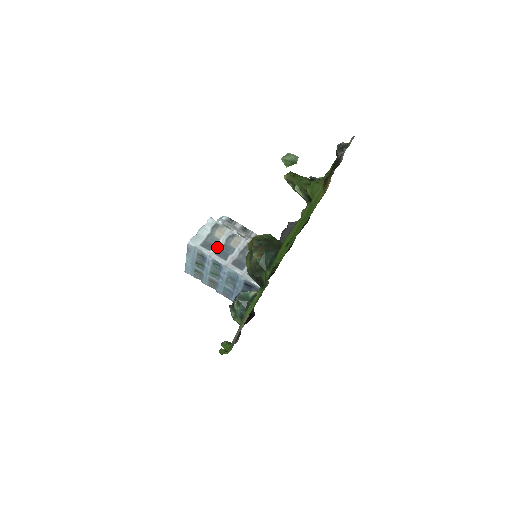
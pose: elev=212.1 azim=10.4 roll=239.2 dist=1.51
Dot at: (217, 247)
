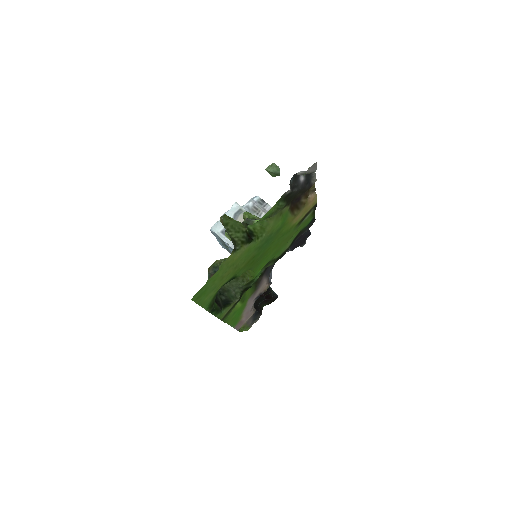
Dot at: occluded
